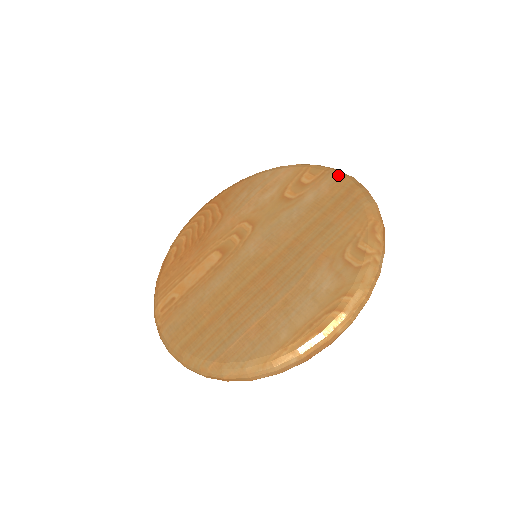
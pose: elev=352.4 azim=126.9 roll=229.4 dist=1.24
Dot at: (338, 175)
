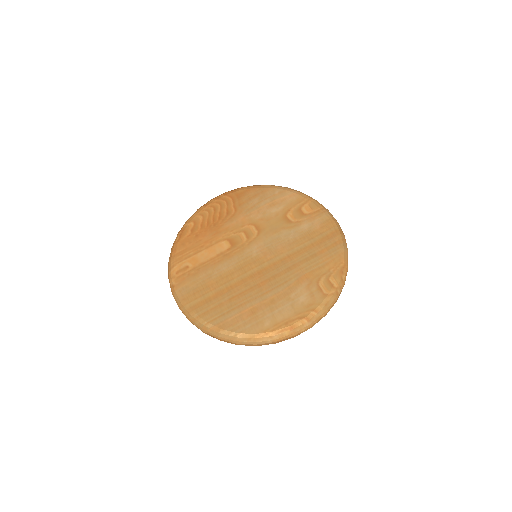
Dot at: (329, 217)
